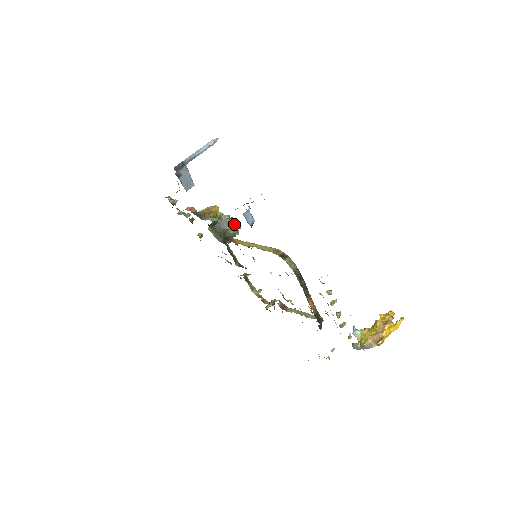
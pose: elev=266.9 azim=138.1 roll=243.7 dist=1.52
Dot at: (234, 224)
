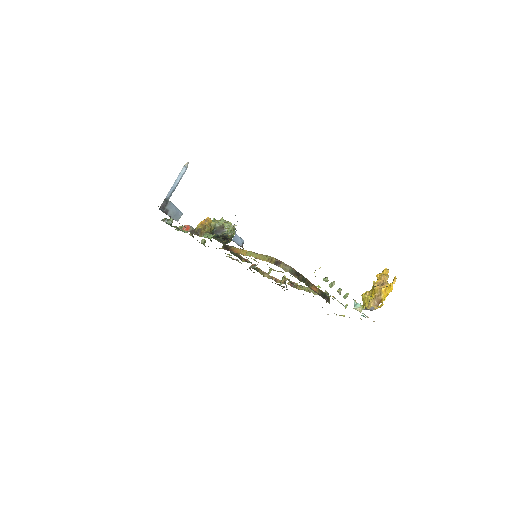
Dot at: (229, 227)
